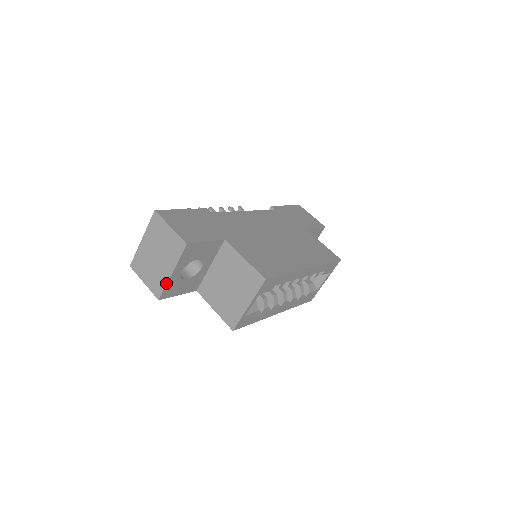
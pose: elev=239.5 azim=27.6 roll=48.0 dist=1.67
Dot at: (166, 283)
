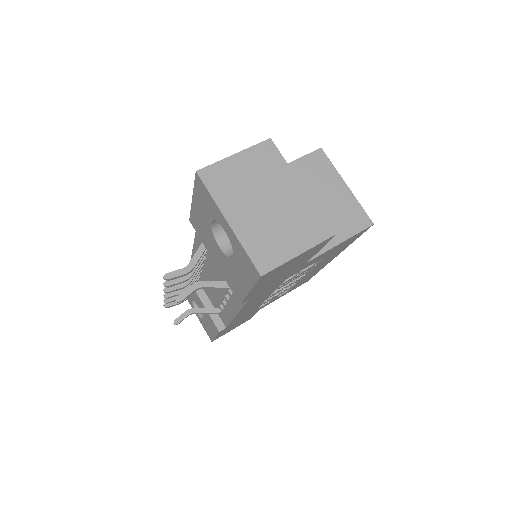
Dot at: (313, 204)
